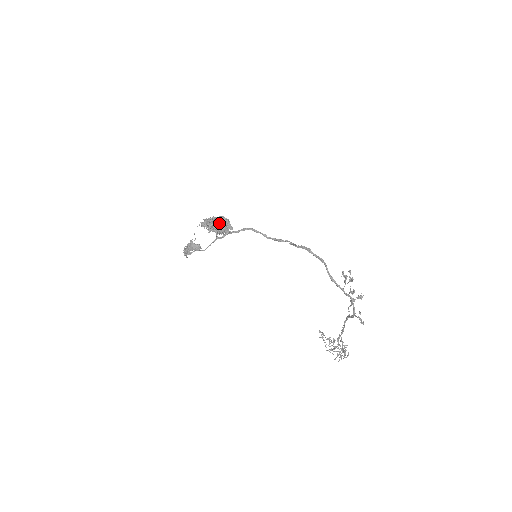
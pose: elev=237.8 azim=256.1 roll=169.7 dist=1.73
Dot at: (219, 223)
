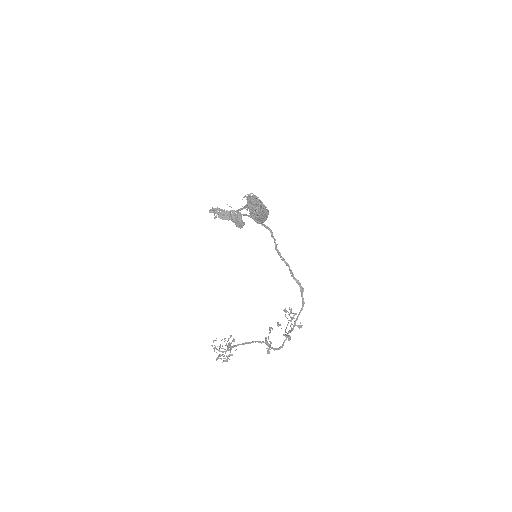
Dot at: (264, 212)
